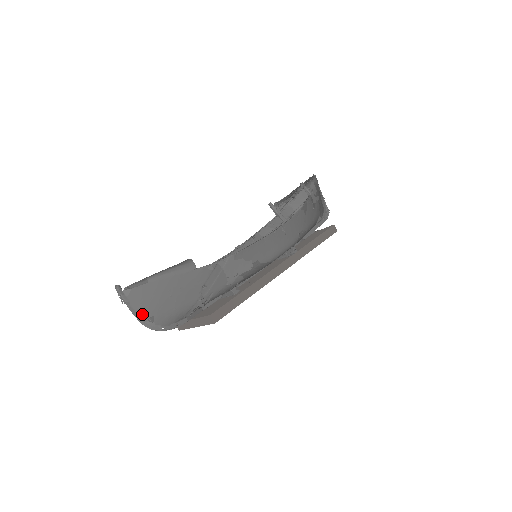
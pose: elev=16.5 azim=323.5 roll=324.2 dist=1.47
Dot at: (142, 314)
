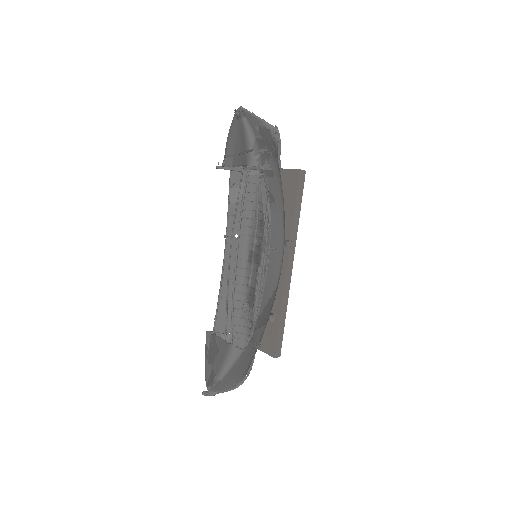
Dot at: (231, 387)
